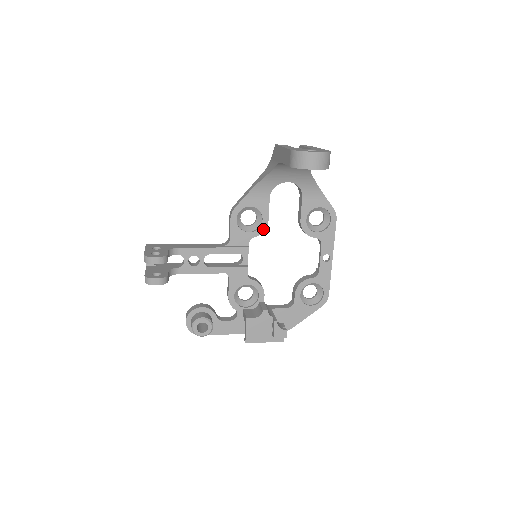
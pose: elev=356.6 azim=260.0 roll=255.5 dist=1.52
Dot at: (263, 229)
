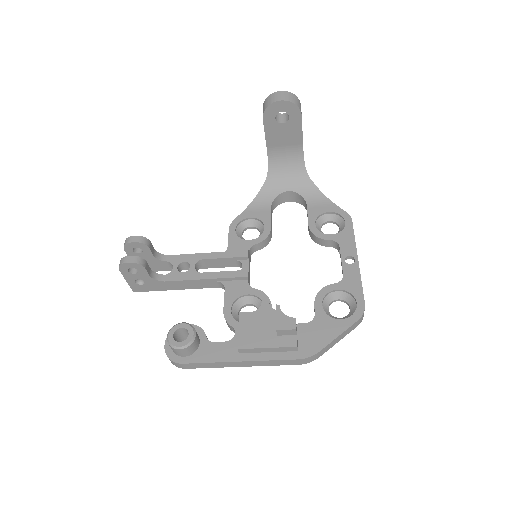
Dot at: (265, 236)
